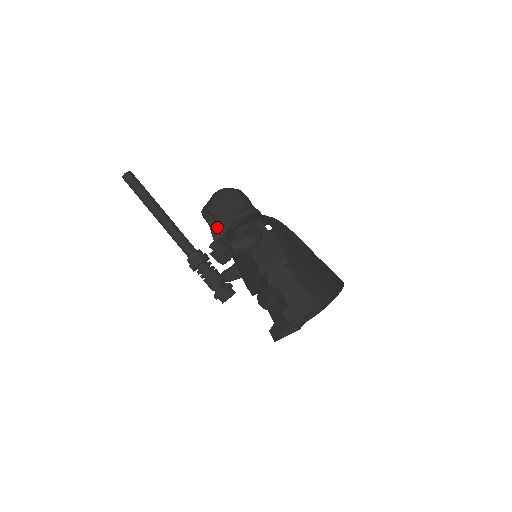
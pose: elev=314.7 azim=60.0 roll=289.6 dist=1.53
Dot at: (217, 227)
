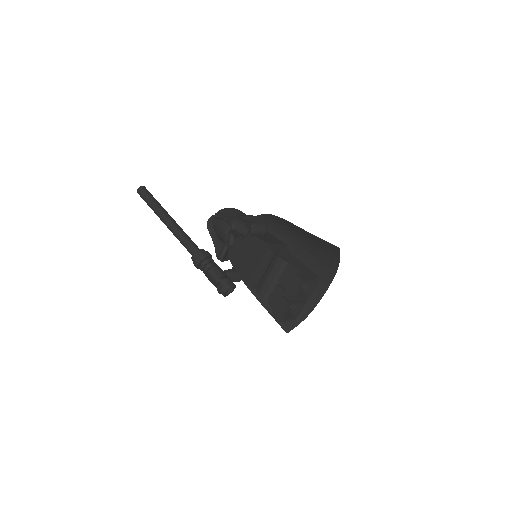
Dot at: (218, 238)
